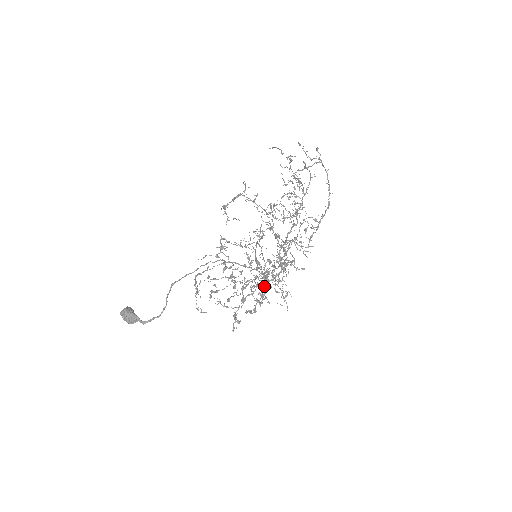
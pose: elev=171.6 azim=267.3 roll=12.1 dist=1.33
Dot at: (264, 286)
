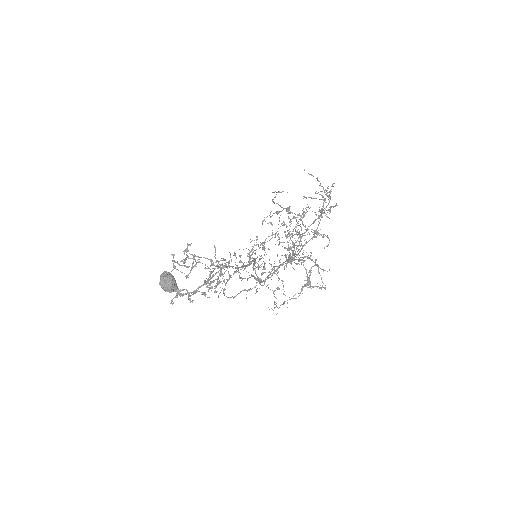
Dot at: occluded
